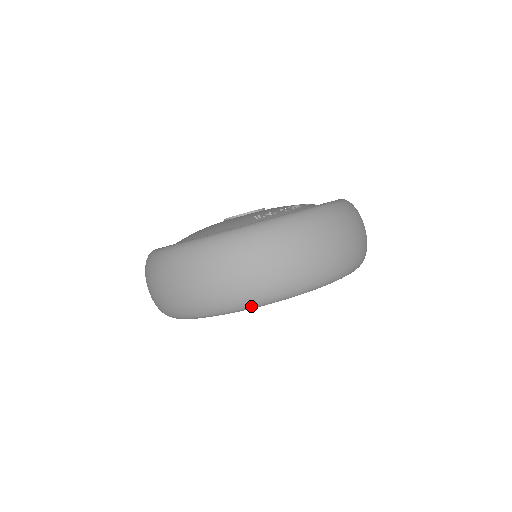
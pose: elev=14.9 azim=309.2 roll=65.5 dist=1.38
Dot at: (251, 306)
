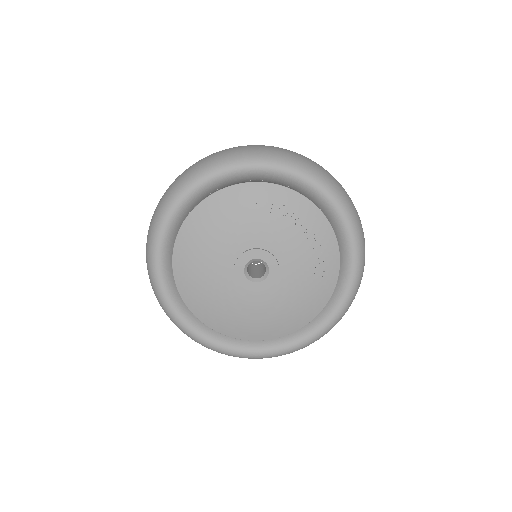
Dot at: (257, 159)
